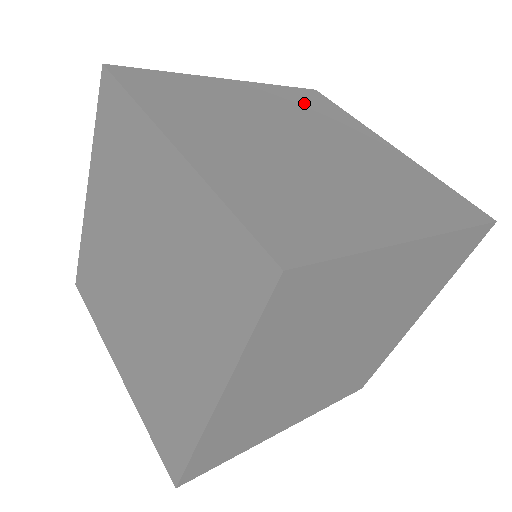
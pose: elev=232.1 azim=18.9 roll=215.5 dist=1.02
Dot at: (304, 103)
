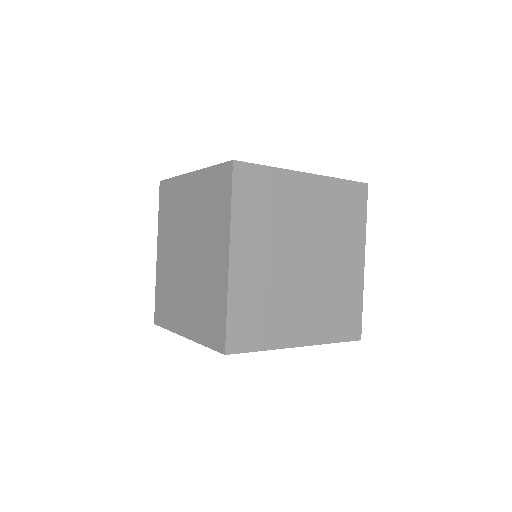
Dot at: (342, 206)
